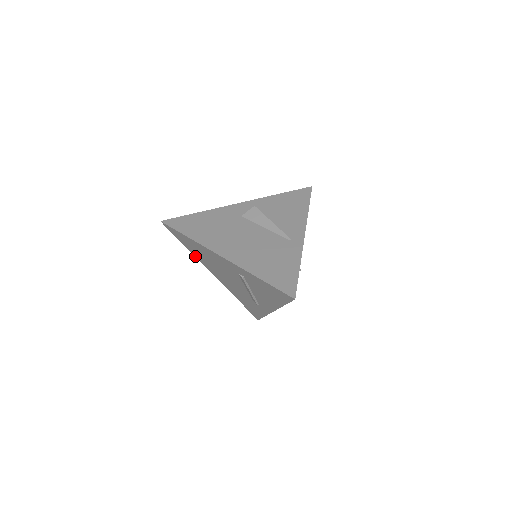
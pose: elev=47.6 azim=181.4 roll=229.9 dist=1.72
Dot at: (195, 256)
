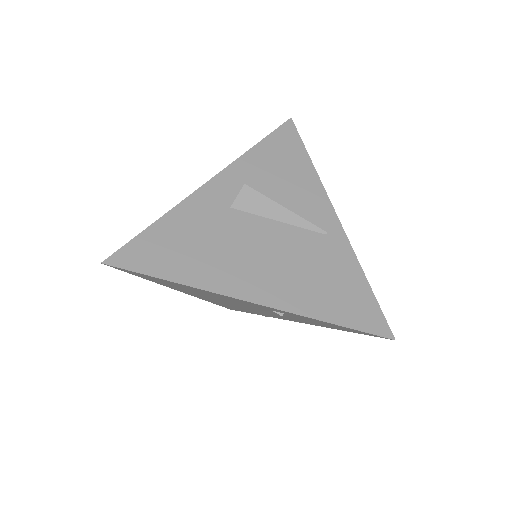
Dot at: (158, 283)
